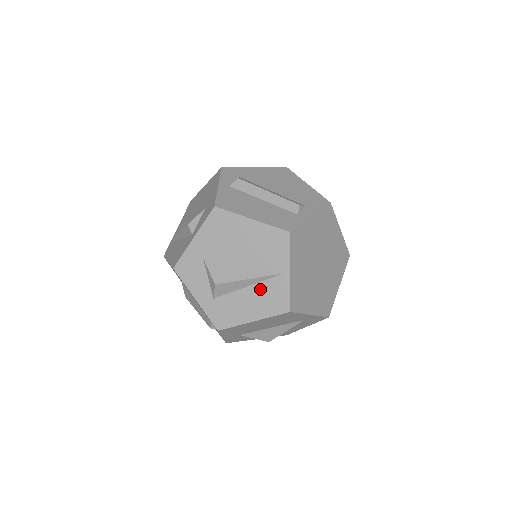
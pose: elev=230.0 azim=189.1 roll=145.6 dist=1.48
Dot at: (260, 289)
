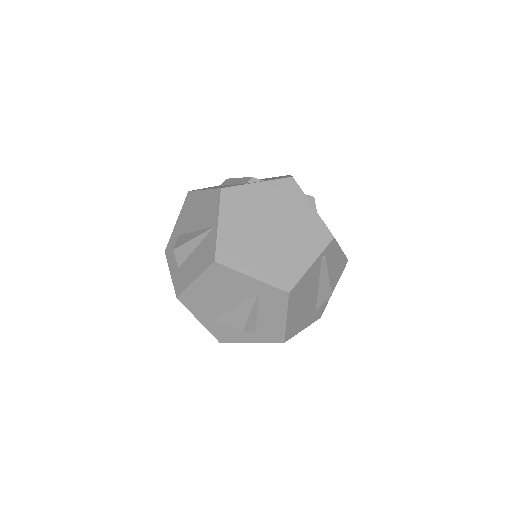
Dot at: (201, 248)
